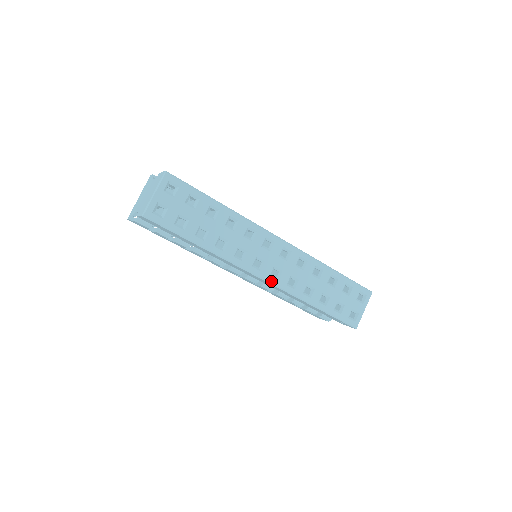
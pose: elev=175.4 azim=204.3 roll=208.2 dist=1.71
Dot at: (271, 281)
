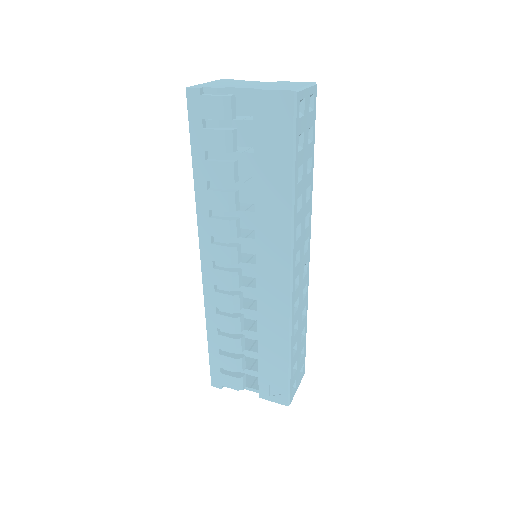
Dot at: (293, 287)
